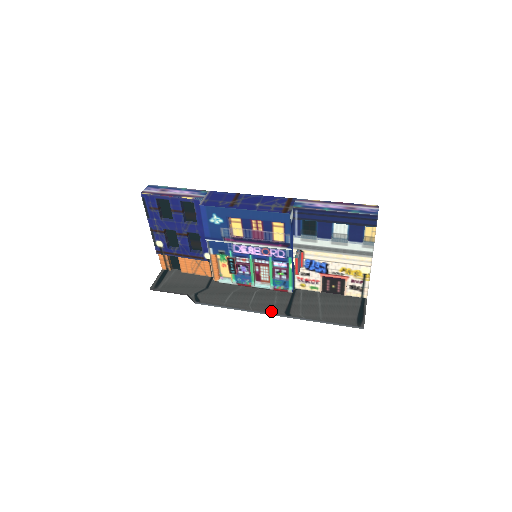
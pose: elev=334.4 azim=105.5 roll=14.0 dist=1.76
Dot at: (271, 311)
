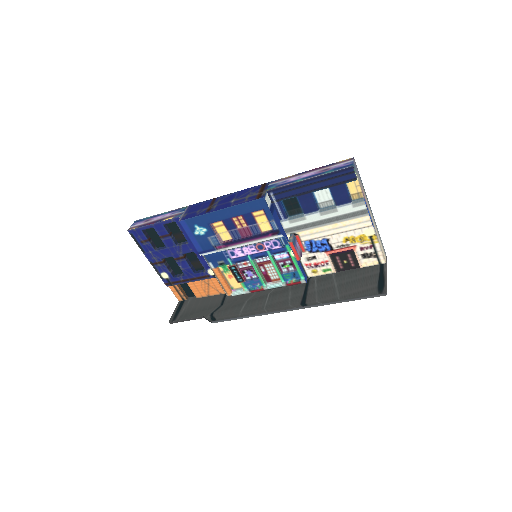
Dot at: (286, 307)
